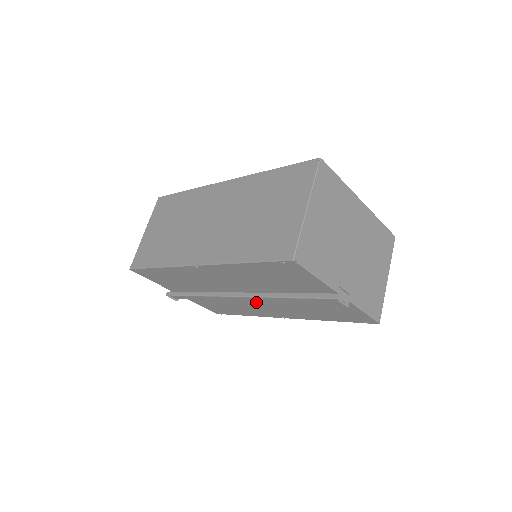
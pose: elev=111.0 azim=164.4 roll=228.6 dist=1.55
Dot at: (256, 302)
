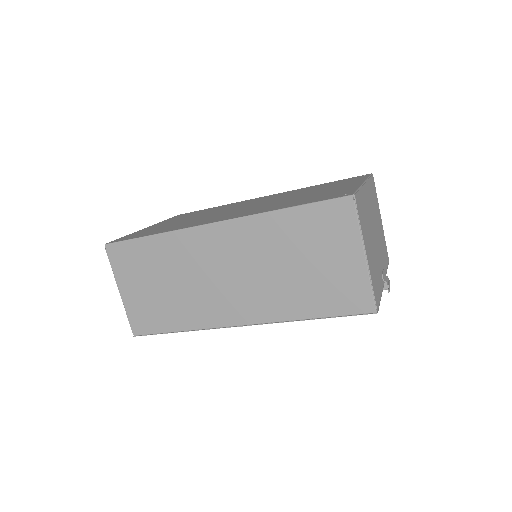
Dot at: occluded
